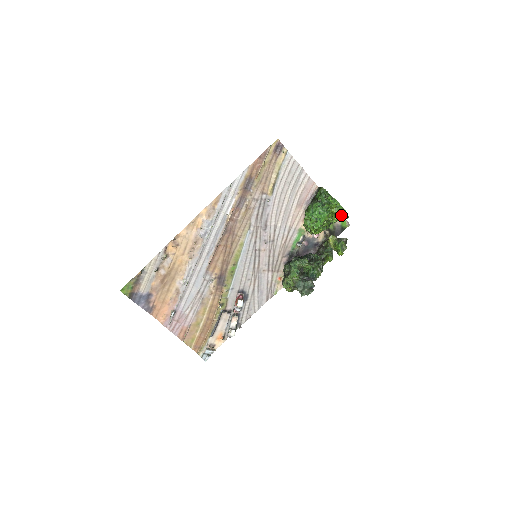
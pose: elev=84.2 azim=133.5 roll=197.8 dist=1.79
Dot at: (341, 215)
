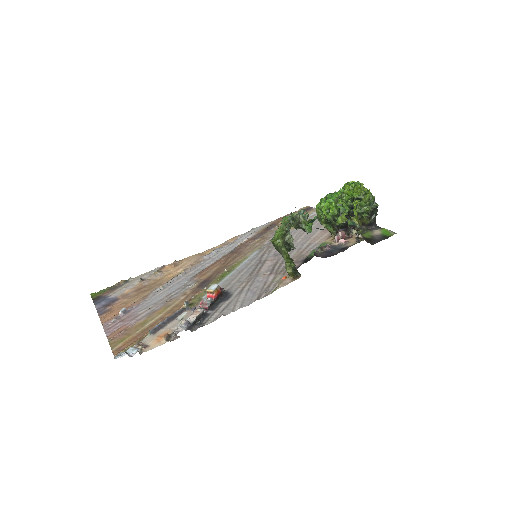
Dot at: (358, 188)
